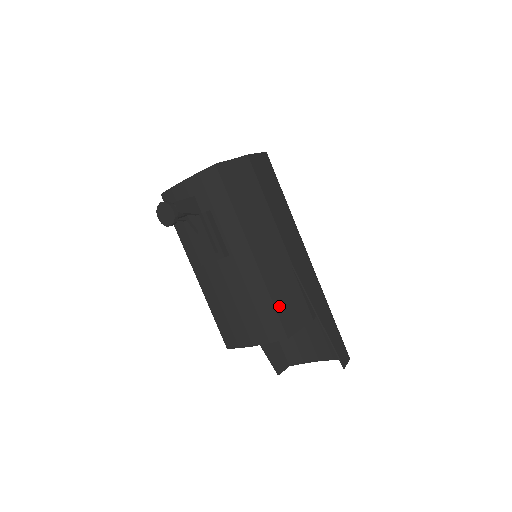
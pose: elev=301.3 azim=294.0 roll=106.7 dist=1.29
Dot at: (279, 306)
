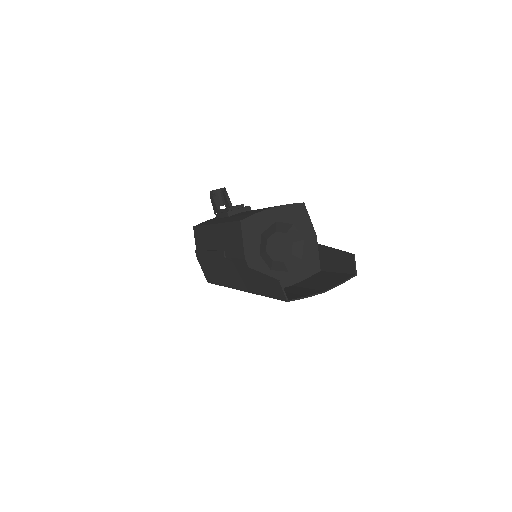
Dot at: occluded
